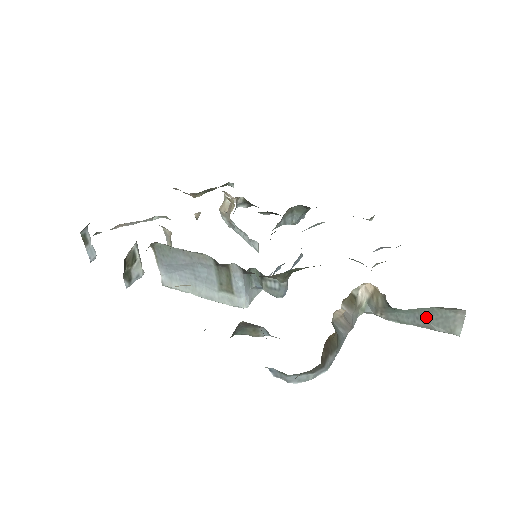
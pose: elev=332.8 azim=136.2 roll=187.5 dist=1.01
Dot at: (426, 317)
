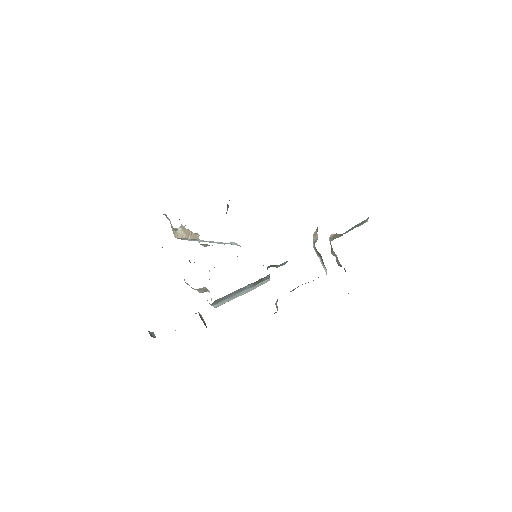
Dot at: (356, 226)
